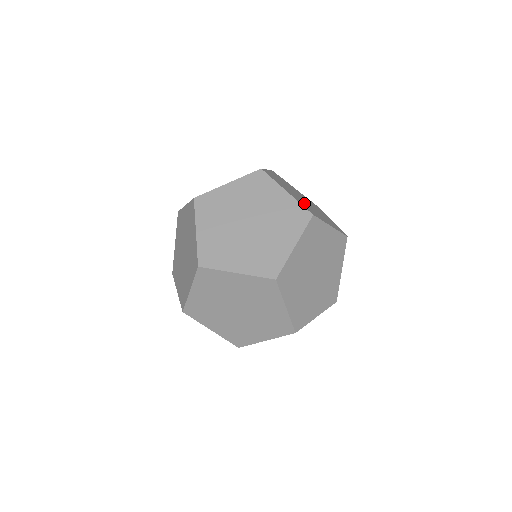
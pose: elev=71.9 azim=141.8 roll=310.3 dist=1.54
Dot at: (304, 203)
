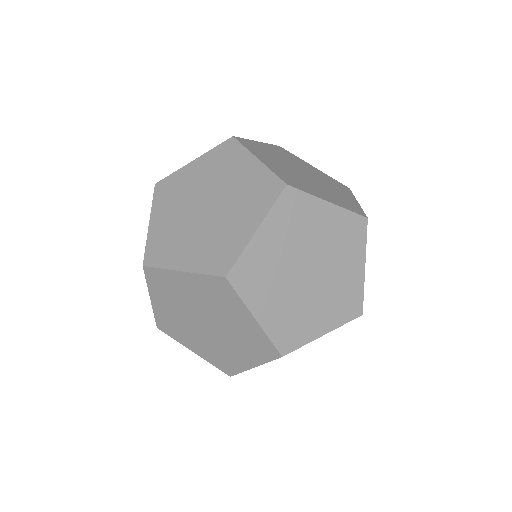
Dot at: occluded
